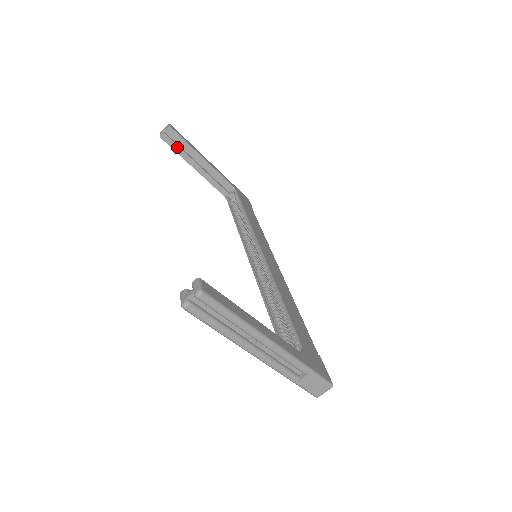
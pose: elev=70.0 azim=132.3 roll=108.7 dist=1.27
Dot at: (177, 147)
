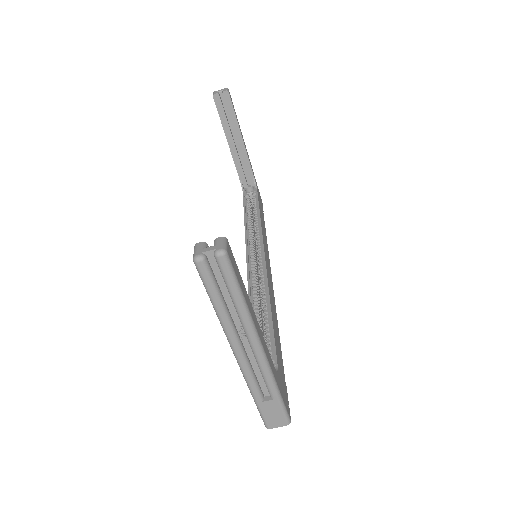
Dot at: (224, 114)
